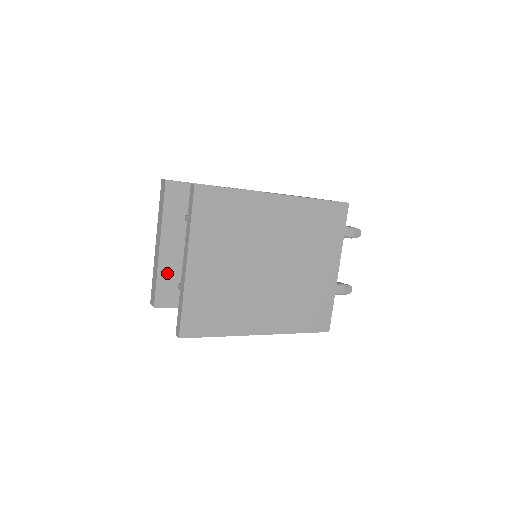
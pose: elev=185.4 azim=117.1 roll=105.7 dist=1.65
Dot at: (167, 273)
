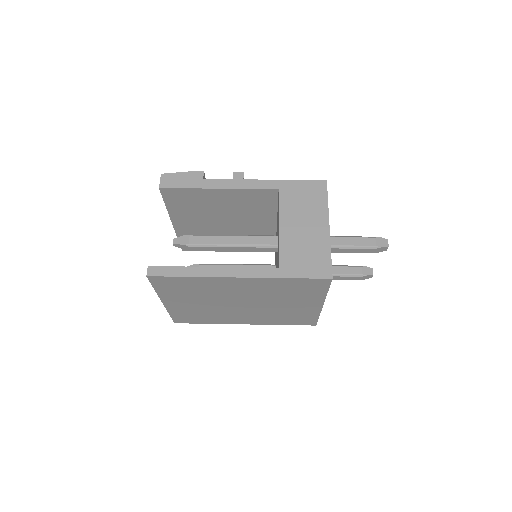
Dot at: occluded
